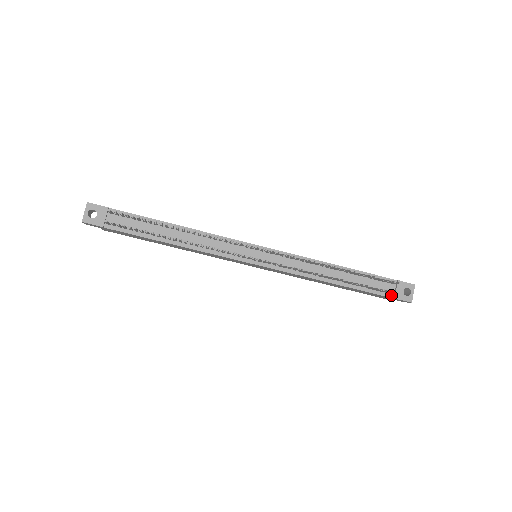
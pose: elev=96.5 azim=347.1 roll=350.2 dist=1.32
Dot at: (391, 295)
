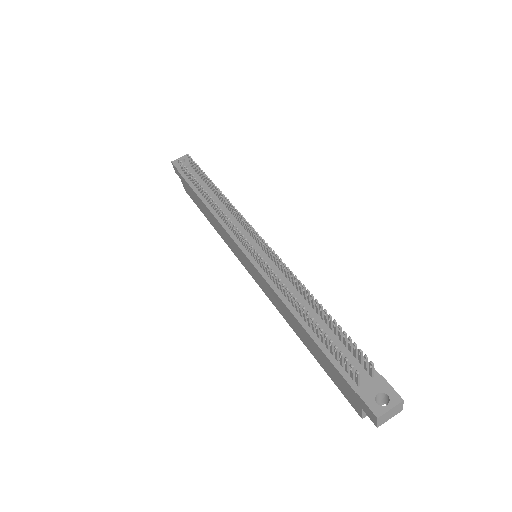
Dot at: (356, 386)
